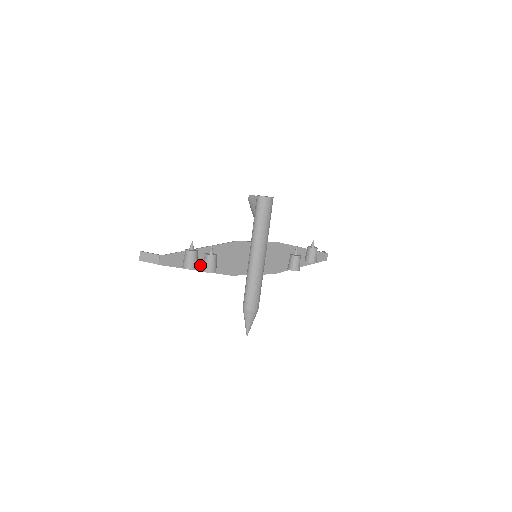
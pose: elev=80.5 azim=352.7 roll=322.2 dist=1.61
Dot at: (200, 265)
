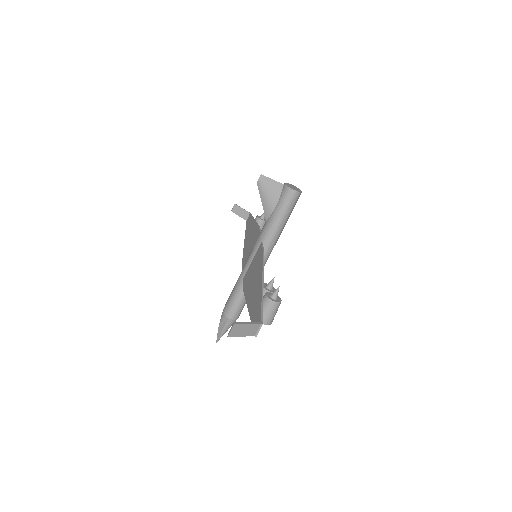
Dot at: (252, 303)
